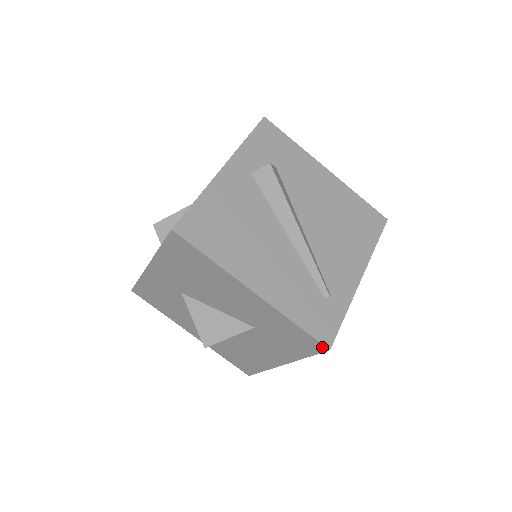
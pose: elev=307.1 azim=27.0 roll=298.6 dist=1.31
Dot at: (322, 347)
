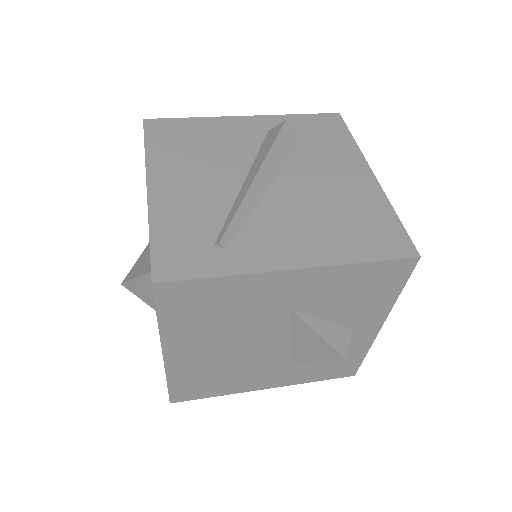
Dot at: (152, 280)
